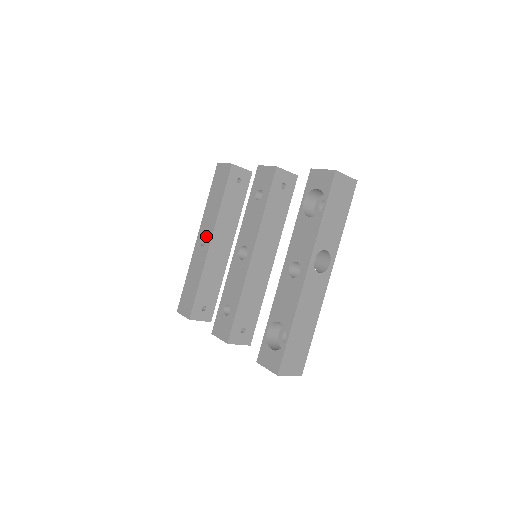
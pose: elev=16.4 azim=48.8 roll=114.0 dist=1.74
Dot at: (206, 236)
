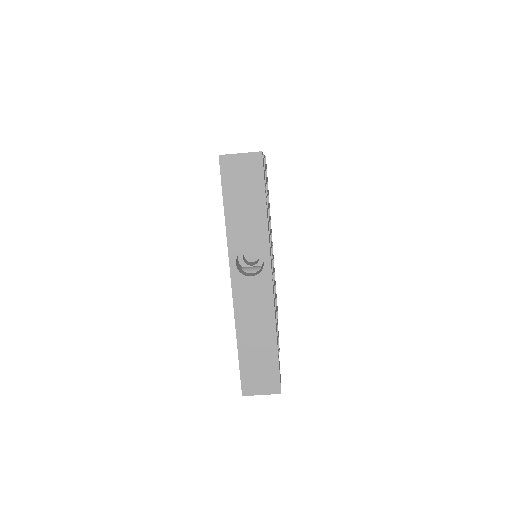
Dot at: occluded
